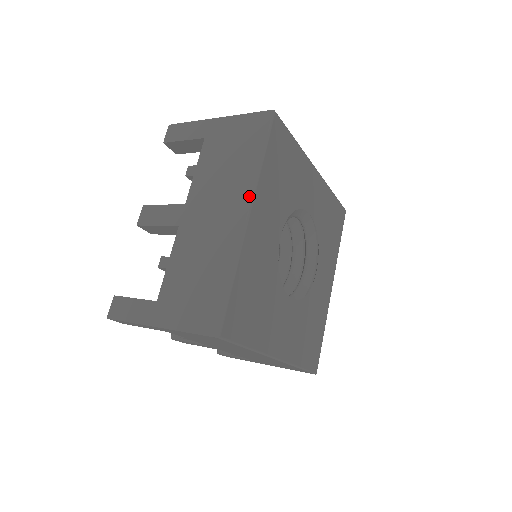
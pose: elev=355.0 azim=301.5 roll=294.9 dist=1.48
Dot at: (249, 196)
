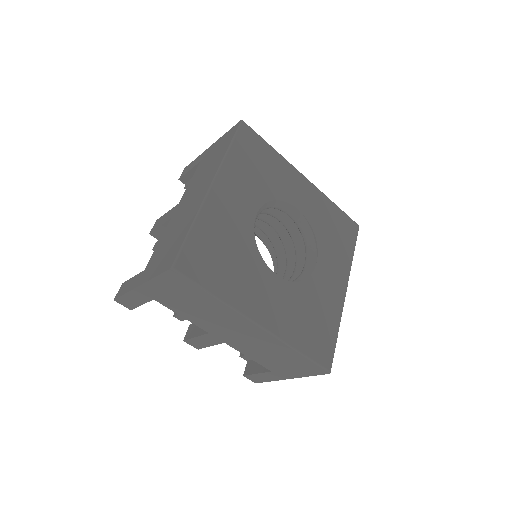
Dot at: (214, 173)
